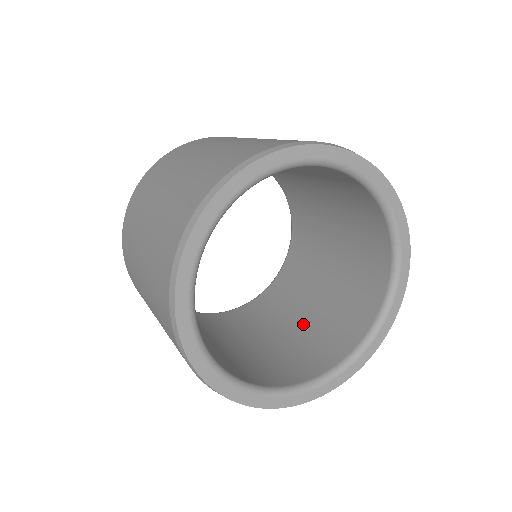
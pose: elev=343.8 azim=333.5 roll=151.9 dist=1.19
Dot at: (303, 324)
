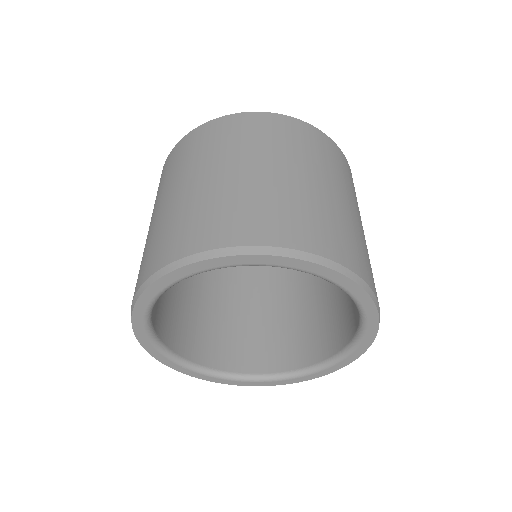
Dot at: (246, 314)
